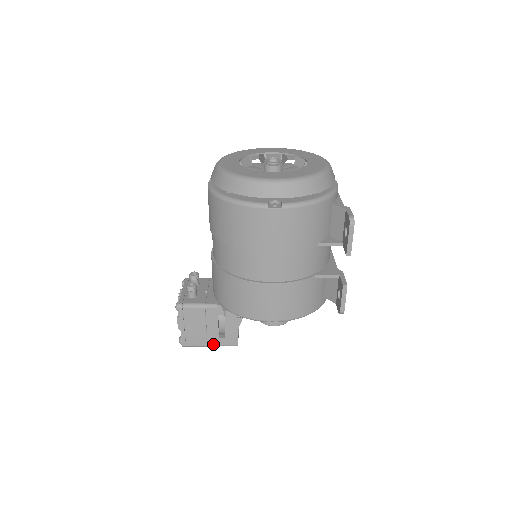
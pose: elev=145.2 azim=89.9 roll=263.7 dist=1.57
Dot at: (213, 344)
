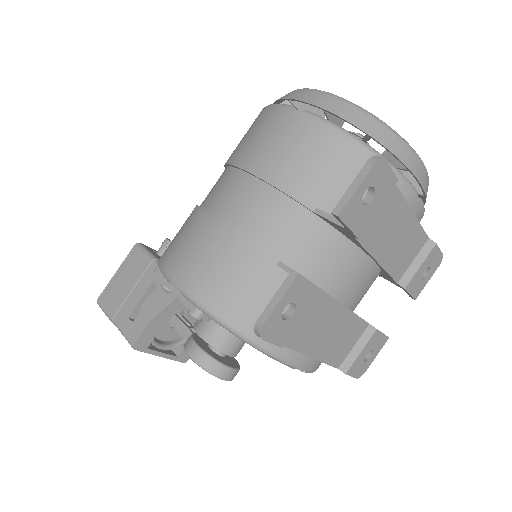
Dot at: (118, 322)
